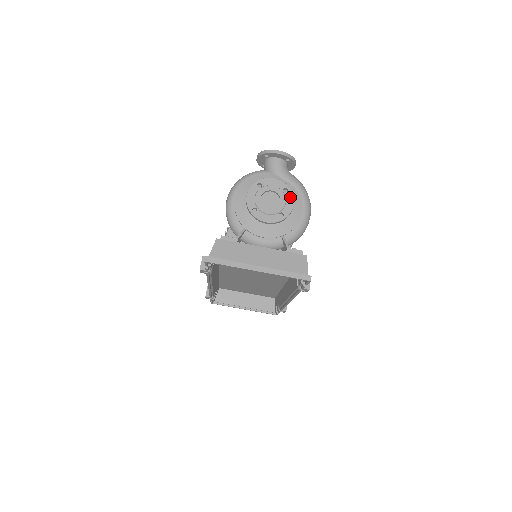
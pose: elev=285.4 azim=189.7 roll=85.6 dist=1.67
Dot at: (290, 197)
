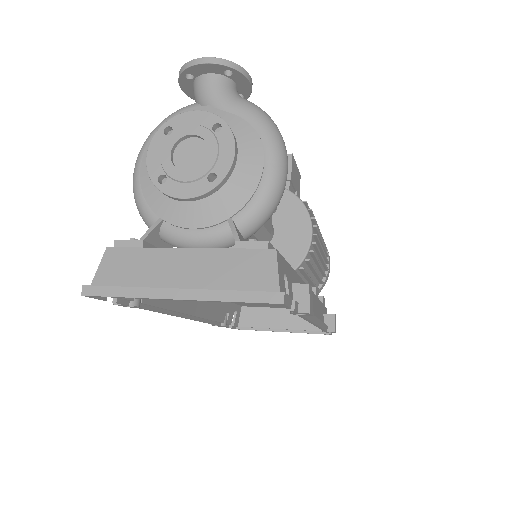
Dot at: (226, 139)
